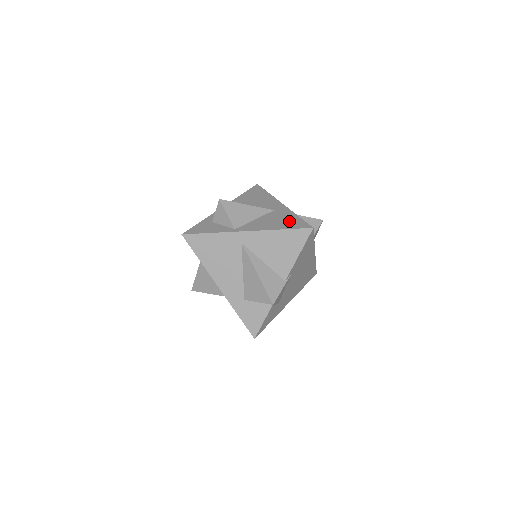
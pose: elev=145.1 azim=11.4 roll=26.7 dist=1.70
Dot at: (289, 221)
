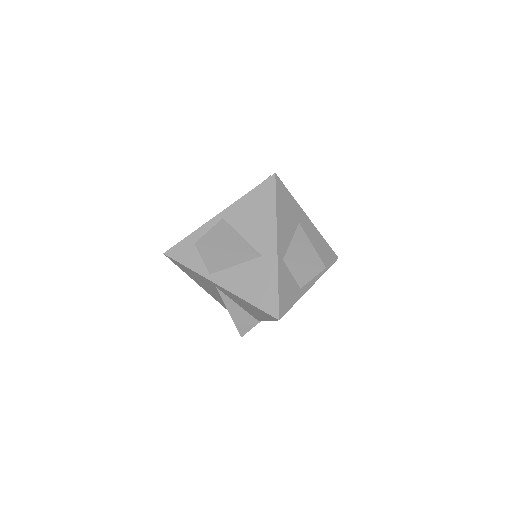
Dot at: (264, 291)
